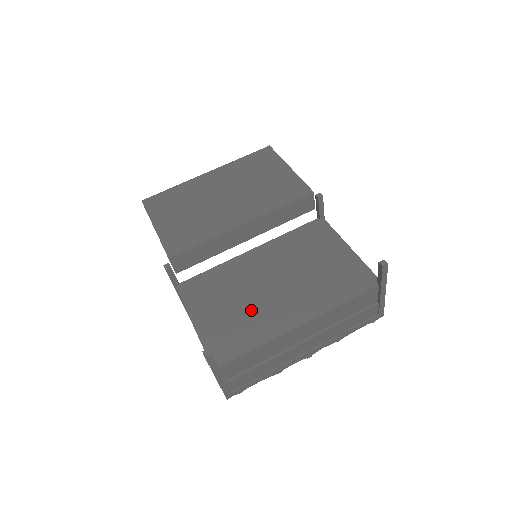
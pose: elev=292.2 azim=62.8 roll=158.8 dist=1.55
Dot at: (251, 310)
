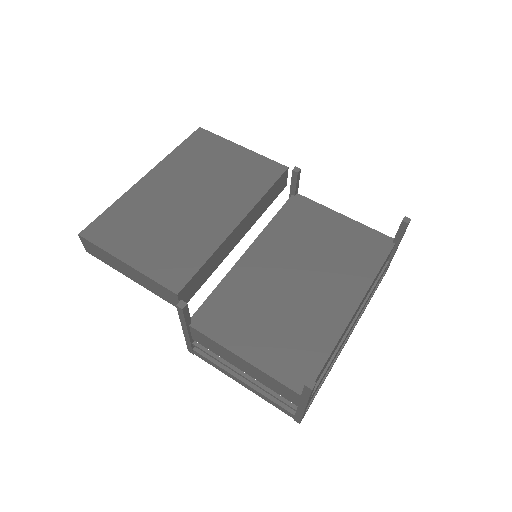
Dot at: (295, 316)
